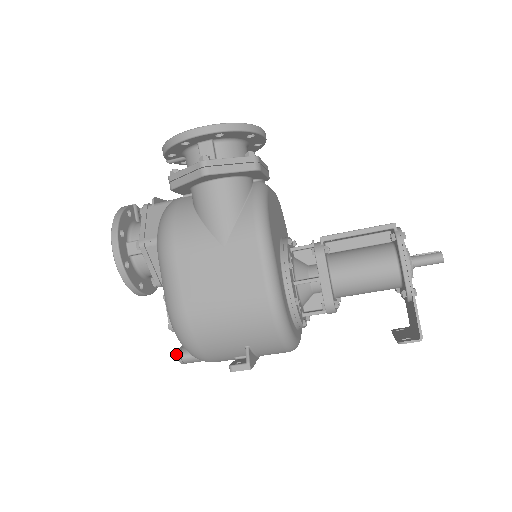
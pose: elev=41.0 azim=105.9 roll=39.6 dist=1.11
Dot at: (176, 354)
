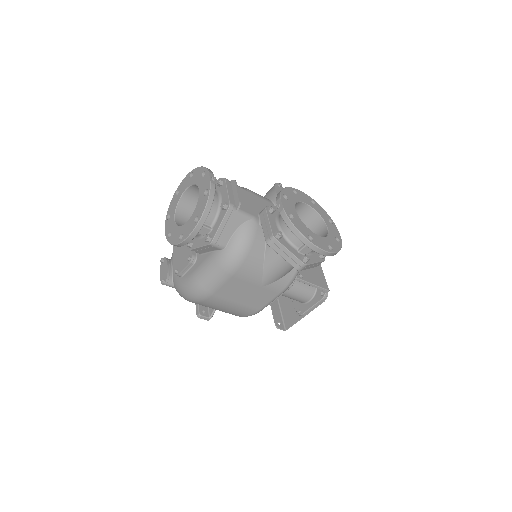
Dot at: (164, 280)
